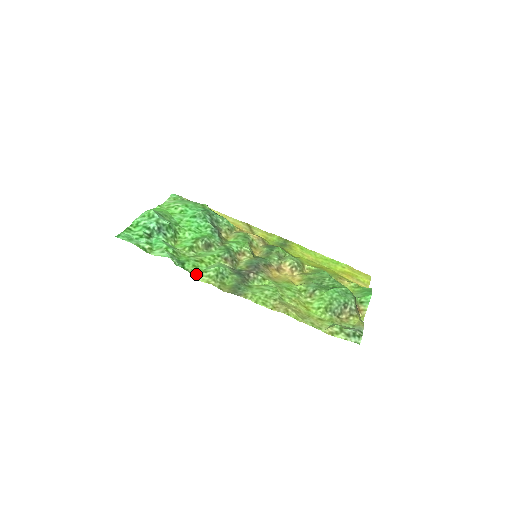
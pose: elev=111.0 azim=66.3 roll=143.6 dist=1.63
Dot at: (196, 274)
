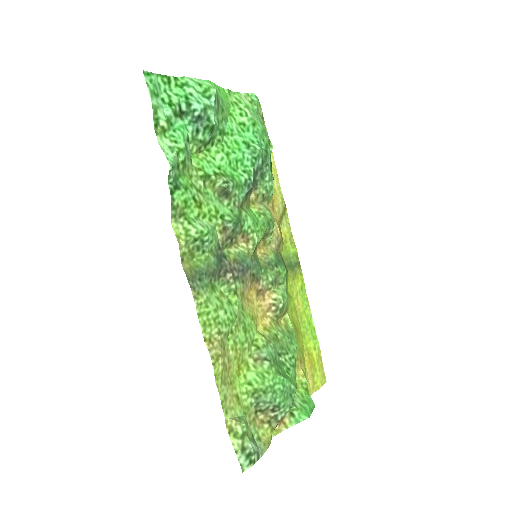
Dot at: (177, 214)
